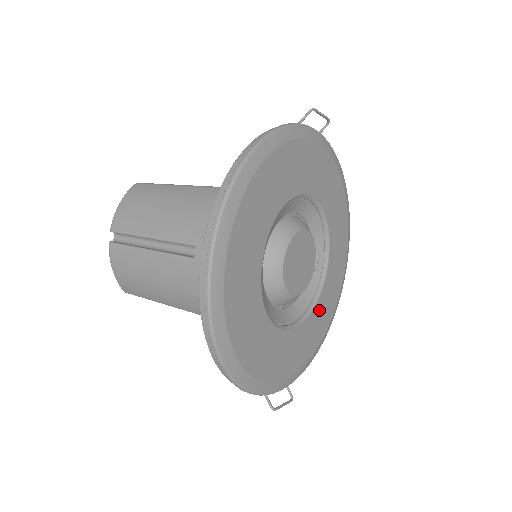
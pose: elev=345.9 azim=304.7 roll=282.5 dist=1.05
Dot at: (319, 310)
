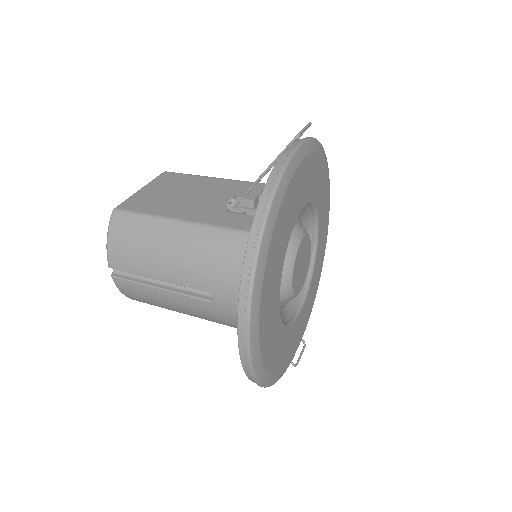
Dot at: (315, 272)
